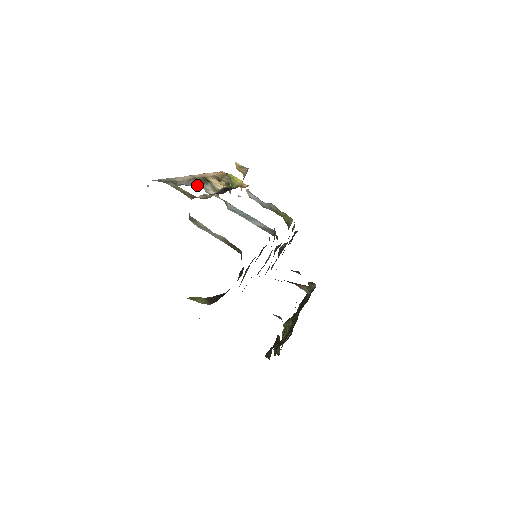
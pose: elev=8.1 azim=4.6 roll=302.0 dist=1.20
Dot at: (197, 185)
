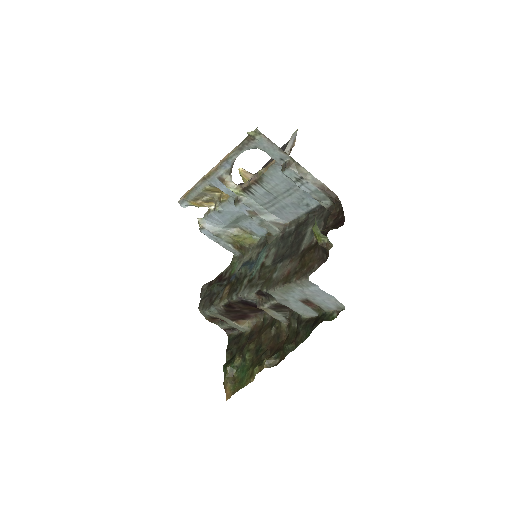
Dot at: (230, 170)
